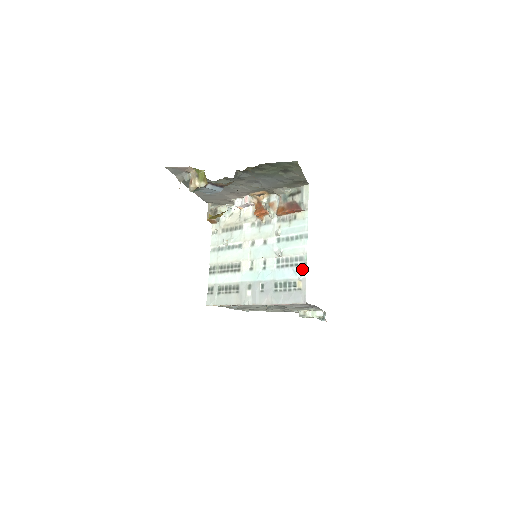
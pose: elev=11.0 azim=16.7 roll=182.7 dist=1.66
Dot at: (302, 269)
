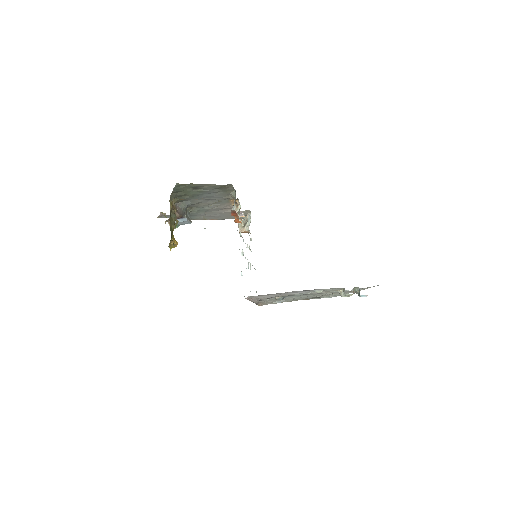
Dot at: occluded
